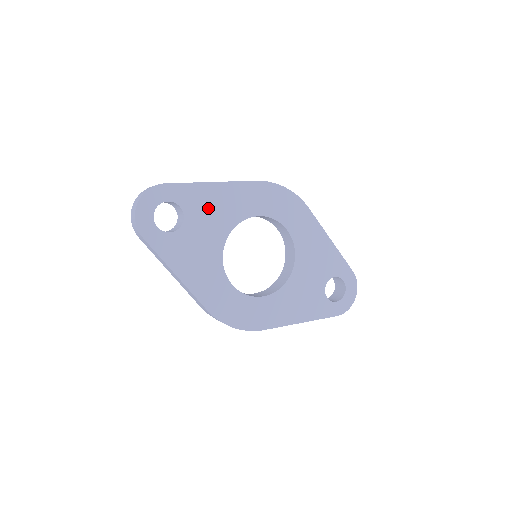
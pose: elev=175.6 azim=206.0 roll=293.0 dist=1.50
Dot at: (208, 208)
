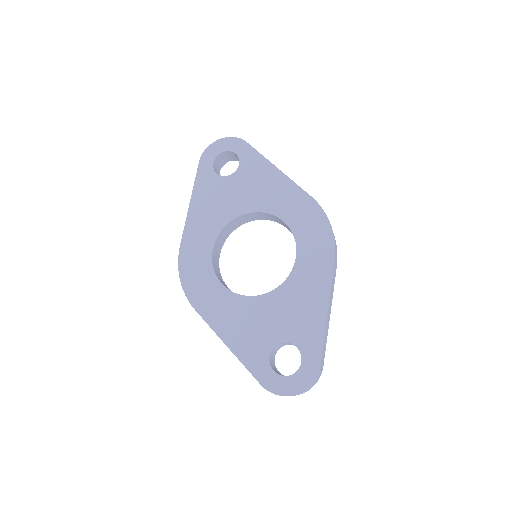
Dot at: (255, 181)
